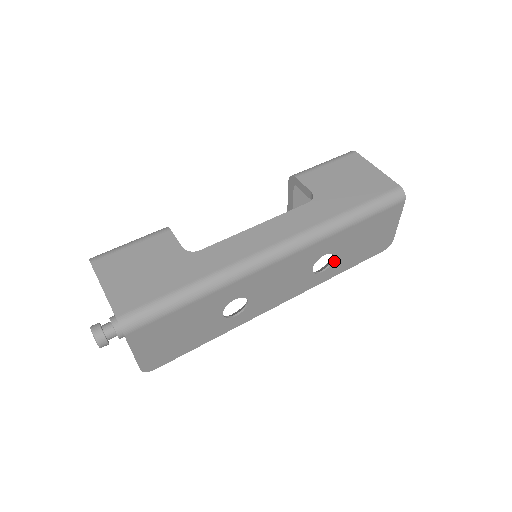
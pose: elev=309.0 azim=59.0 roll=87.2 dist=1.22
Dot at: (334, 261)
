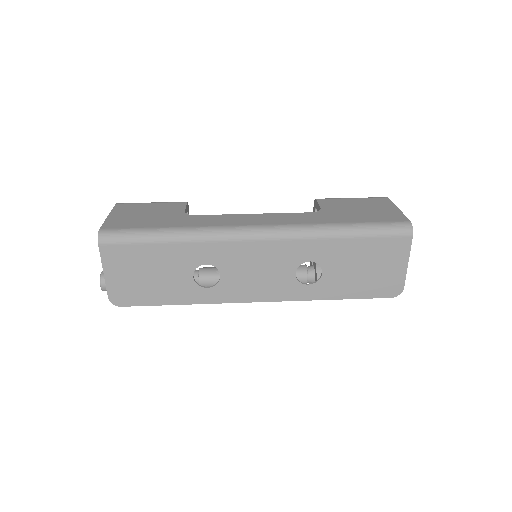
Dot at: (323, 277)
